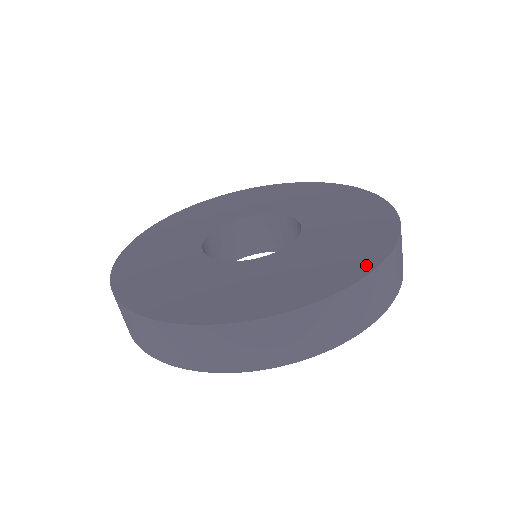
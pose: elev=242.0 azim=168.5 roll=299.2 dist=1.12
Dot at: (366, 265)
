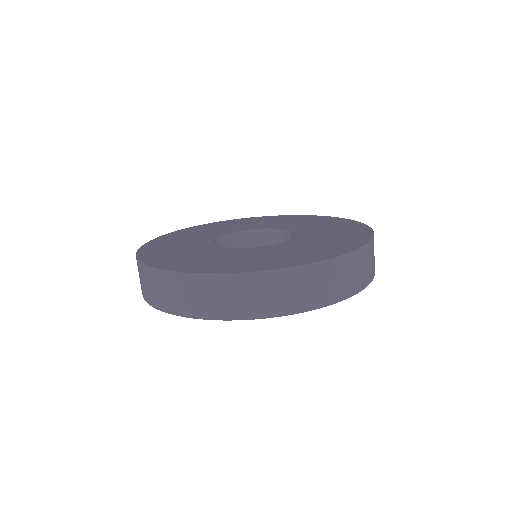
Dot at: (355, 223)
